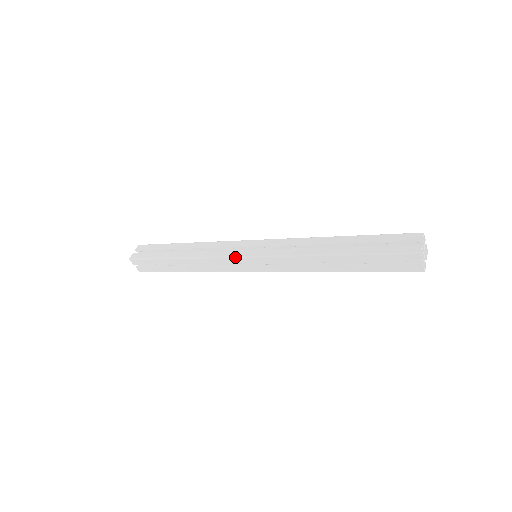
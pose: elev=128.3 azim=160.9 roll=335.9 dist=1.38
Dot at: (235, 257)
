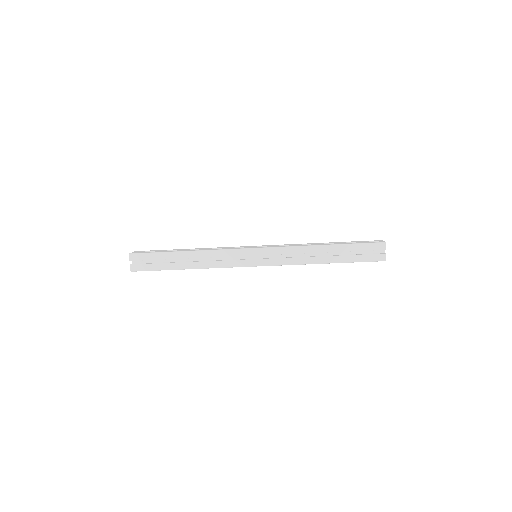
Dot at: occluded
